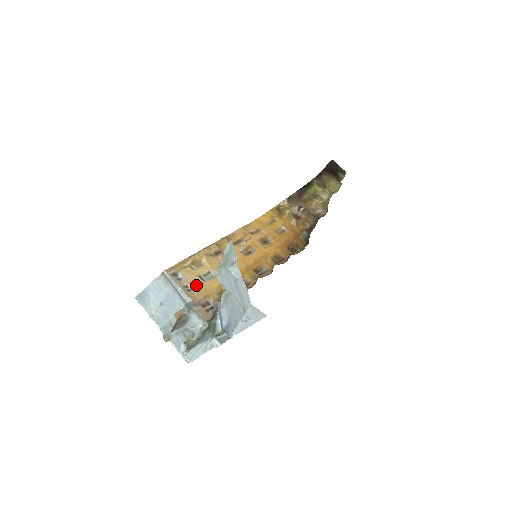
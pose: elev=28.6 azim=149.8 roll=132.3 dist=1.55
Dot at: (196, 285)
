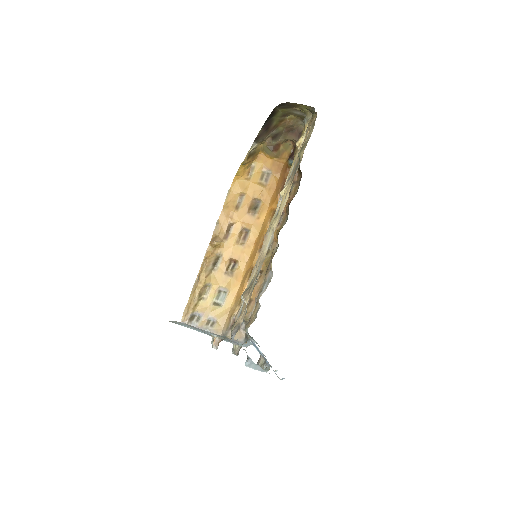
Dot at: (216, 315)
